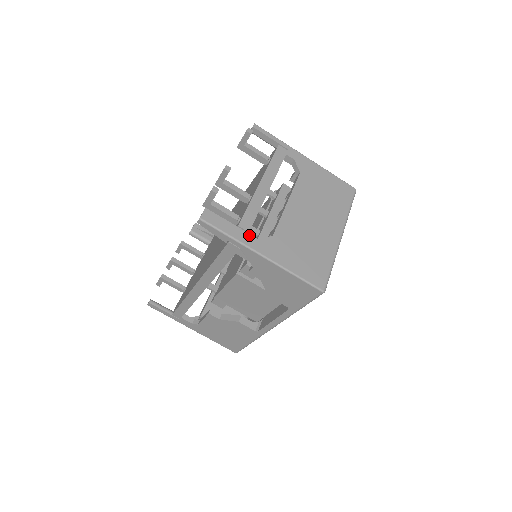
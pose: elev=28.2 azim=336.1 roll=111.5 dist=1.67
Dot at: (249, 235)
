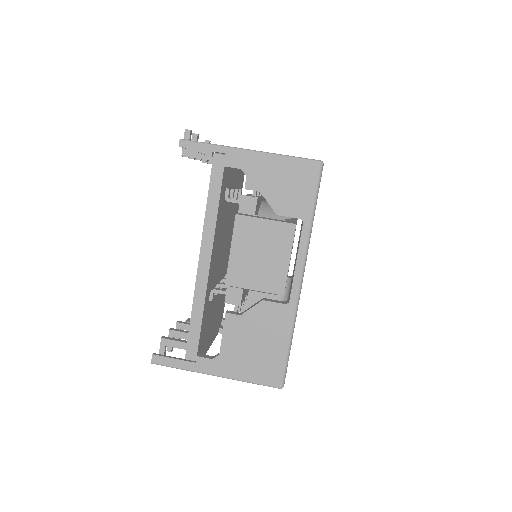
Dot at: occluded
